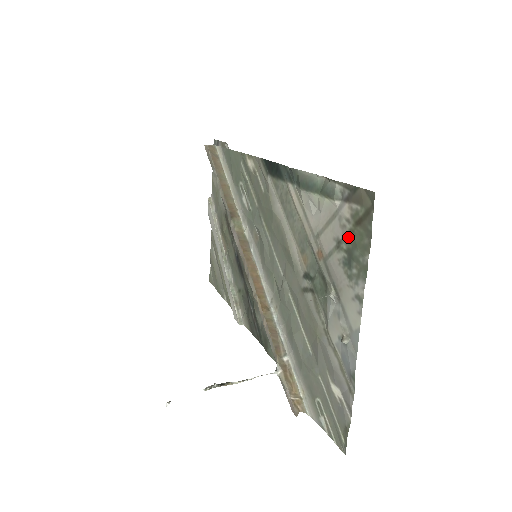
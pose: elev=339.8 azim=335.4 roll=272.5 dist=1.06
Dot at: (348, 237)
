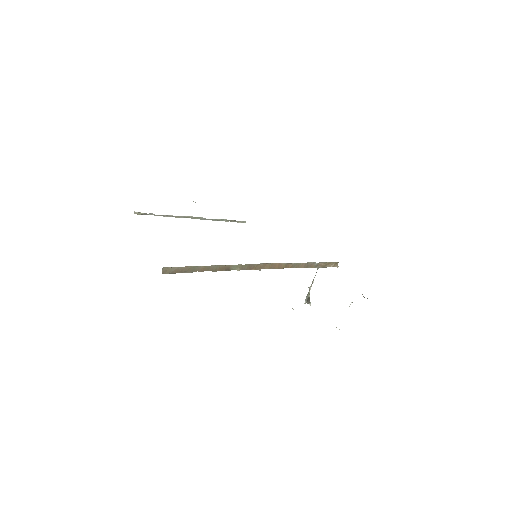
Dot at: occluded
